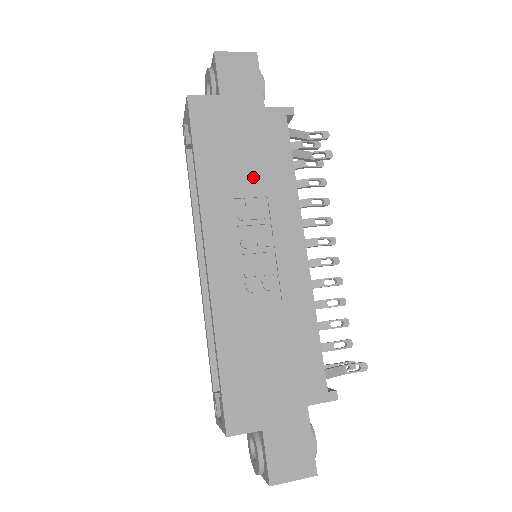
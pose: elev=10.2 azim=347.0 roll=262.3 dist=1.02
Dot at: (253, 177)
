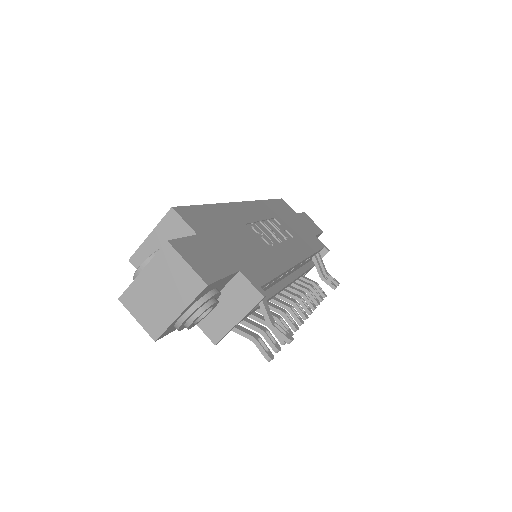
Dot at: (291, 229)
